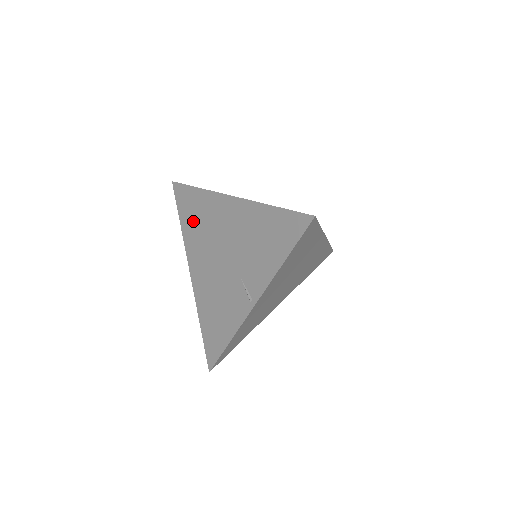
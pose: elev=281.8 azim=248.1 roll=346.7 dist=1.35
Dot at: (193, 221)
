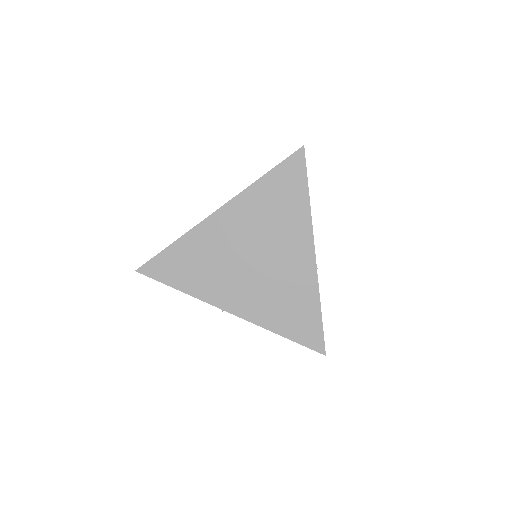
Dot at: occluded
